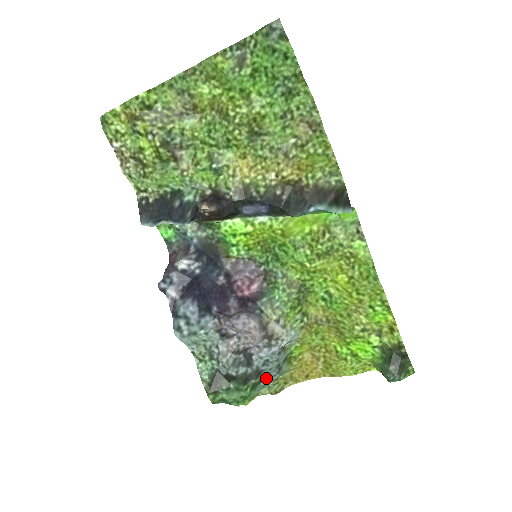
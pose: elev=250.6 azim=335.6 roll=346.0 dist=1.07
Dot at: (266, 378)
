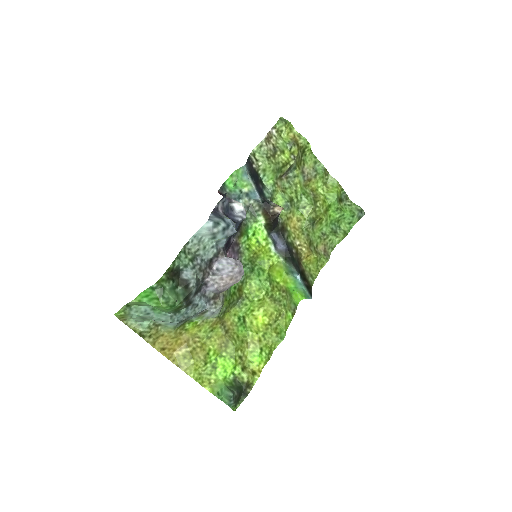
Dot at: (176, 314)
